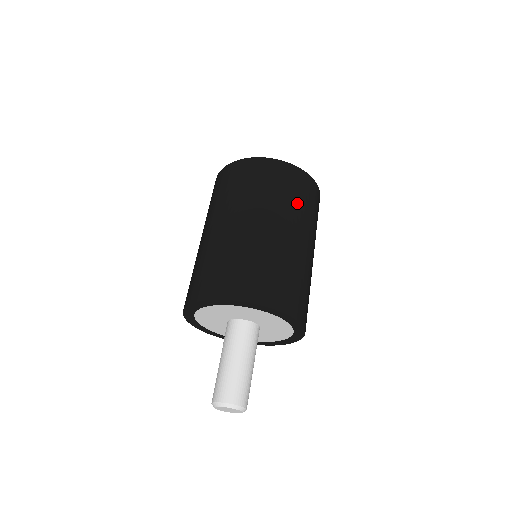
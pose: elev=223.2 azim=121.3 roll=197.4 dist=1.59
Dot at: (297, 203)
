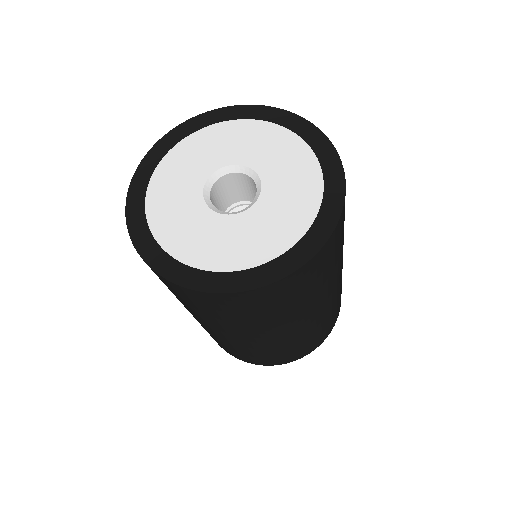
Dot at: (247, 320)
